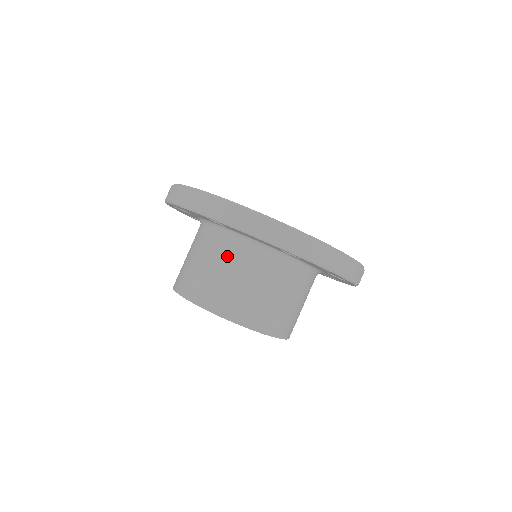
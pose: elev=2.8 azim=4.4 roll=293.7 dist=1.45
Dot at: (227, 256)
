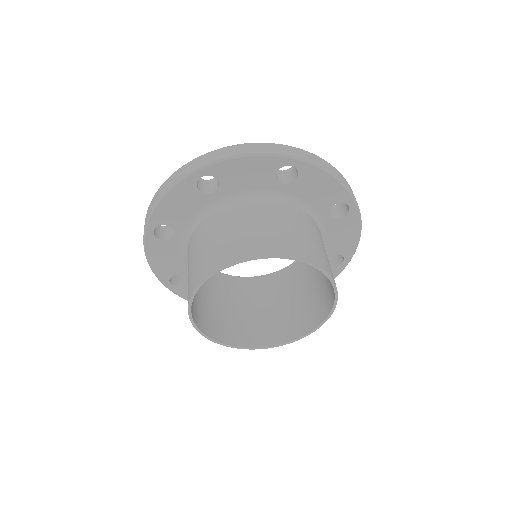
Dot at: (191, 249)
